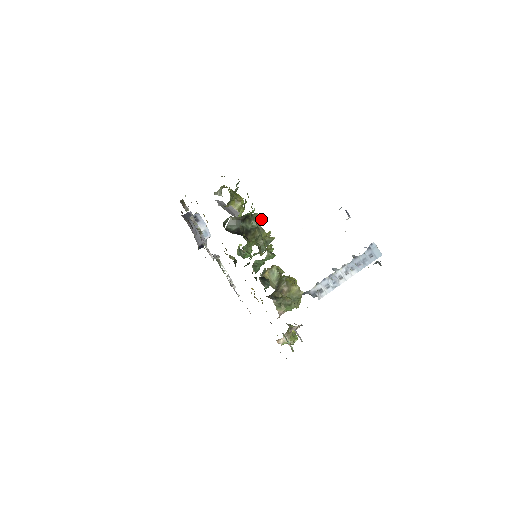
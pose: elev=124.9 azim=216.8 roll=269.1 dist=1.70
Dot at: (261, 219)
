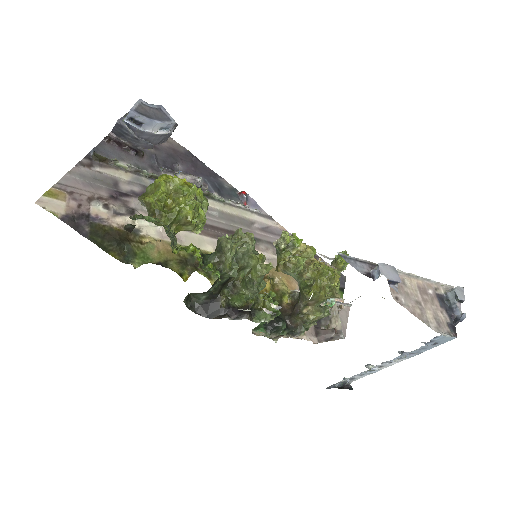
Dot at: occluded
